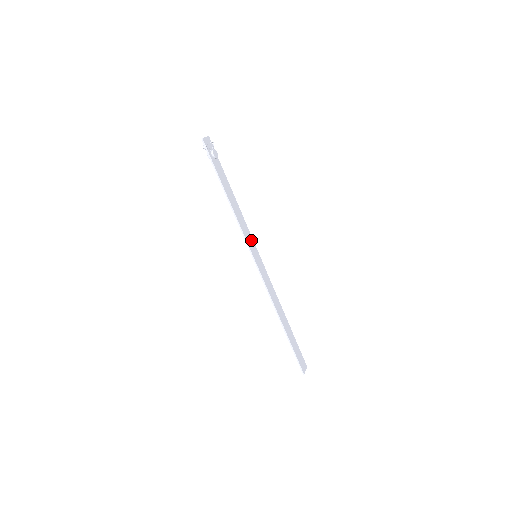
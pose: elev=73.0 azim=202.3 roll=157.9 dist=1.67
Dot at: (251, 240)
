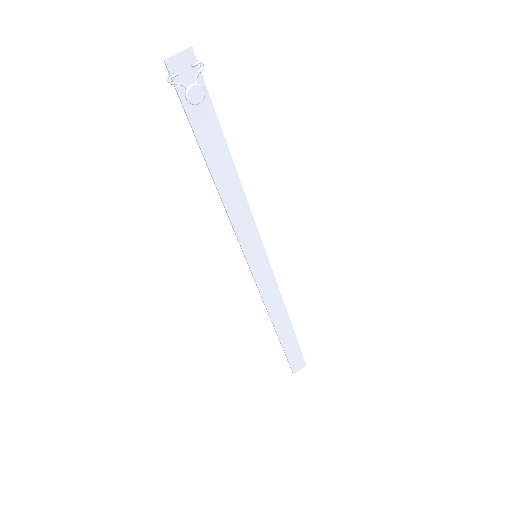
Dot at: (253, 235)
